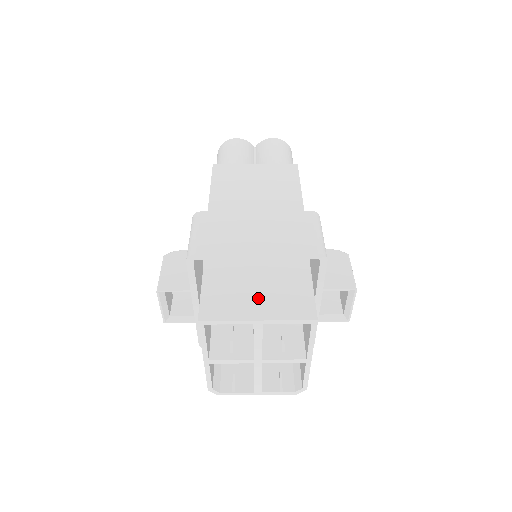
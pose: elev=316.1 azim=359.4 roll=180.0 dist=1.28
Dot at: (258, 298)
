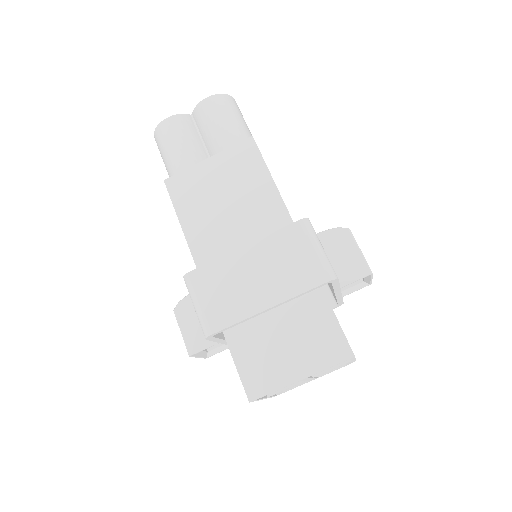
Dot at: (291, 353)
